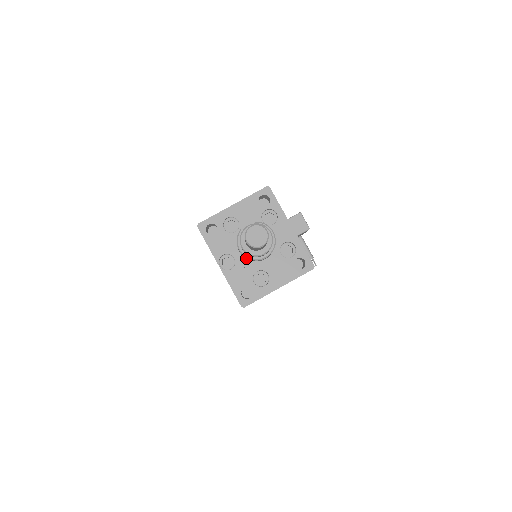
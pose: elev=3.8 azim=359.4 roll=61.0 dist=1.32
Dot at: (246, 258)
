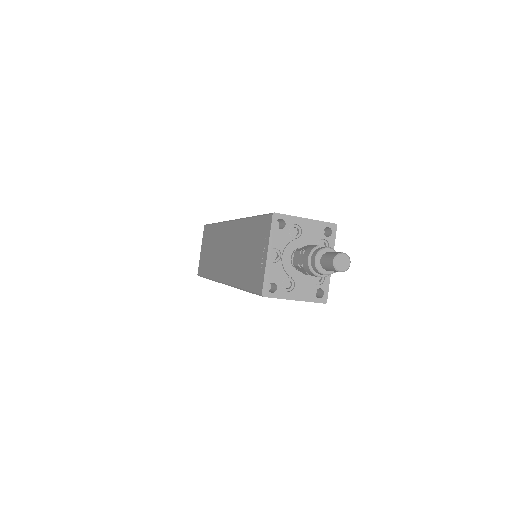
Dot at: (305, 267)
